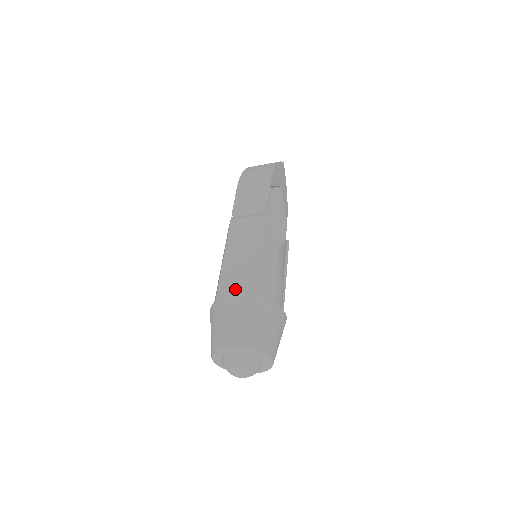
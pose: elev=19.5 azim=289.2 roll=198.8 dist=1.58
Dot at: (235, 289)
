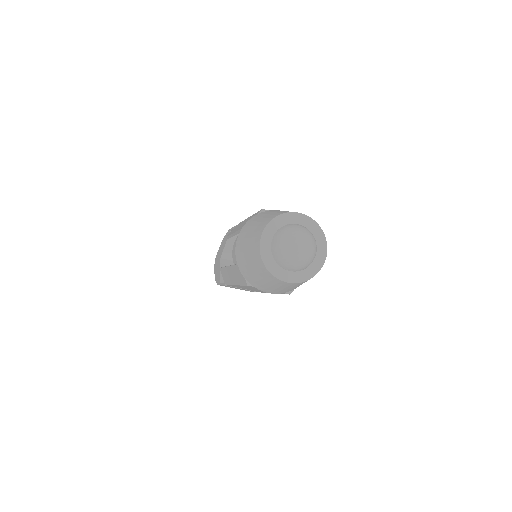
Dot at: occluded
